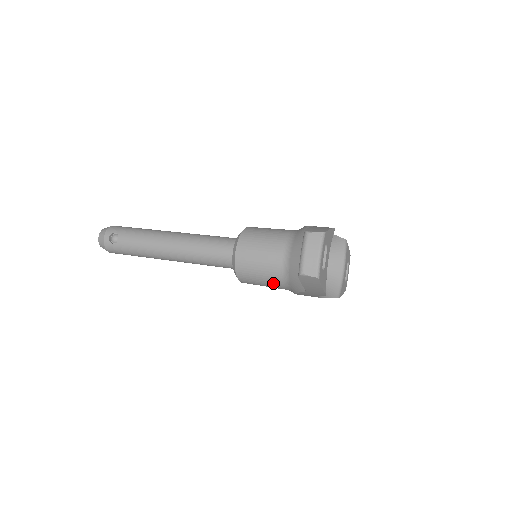
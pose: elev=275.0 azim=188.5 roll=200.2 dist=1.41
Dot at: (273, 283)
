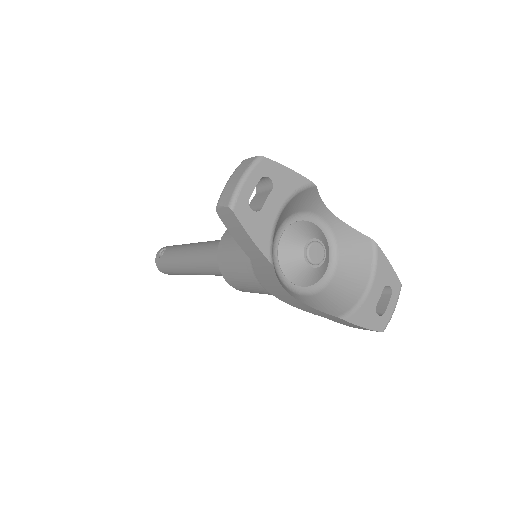
Dot at: (246, 274)
